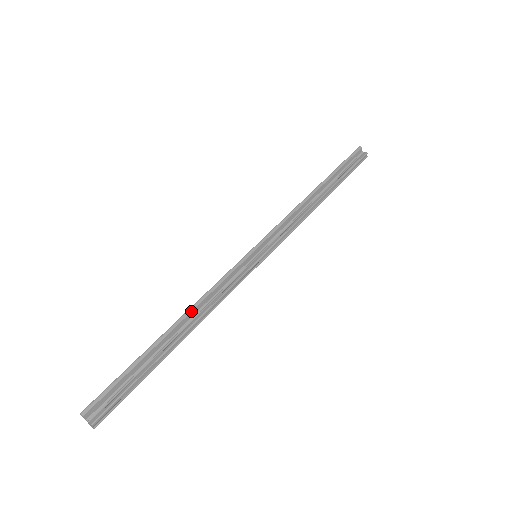
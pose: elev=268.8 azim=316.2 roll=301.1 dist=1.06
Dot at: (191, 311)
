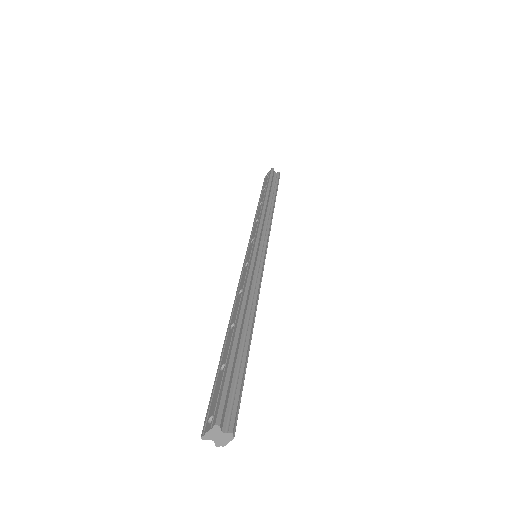
Dot at: (245, 305)
